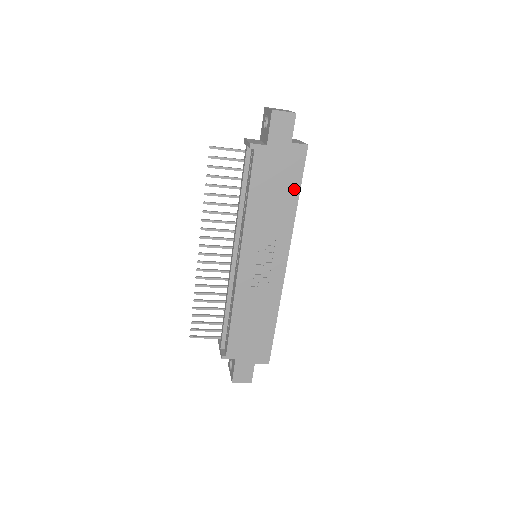
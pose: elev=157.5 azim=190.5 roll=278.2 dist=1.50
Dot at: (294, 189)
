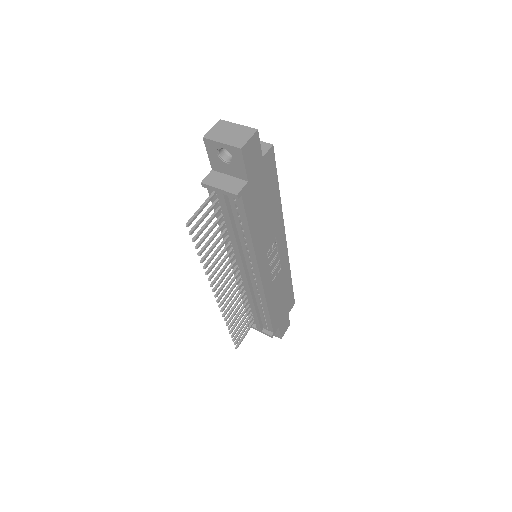
Dot at: (275, 189)
